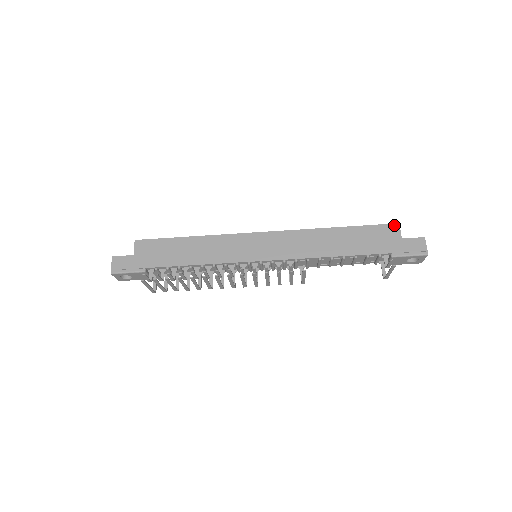
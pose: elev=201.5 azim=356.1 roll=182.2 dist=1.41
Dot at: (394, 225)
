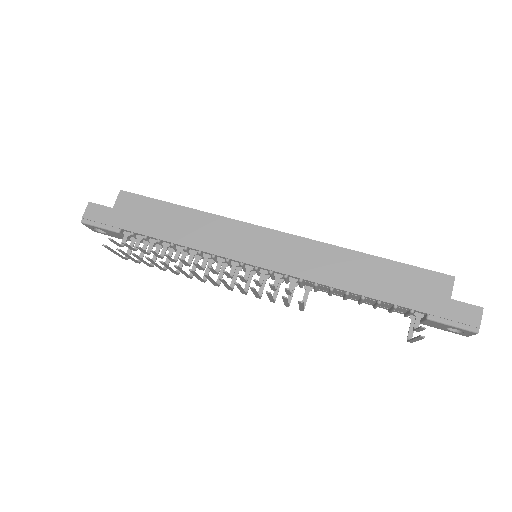
Dot at: (447, 277)
